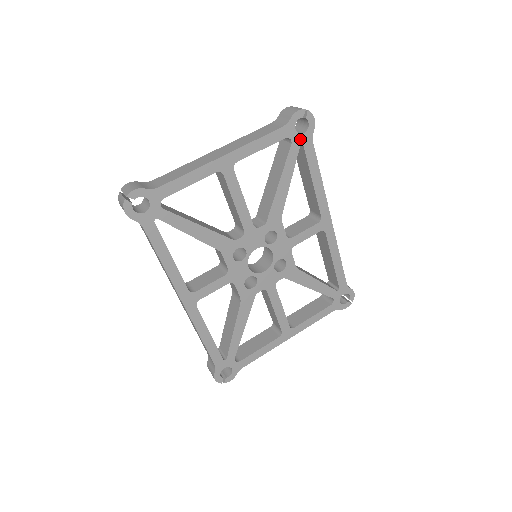
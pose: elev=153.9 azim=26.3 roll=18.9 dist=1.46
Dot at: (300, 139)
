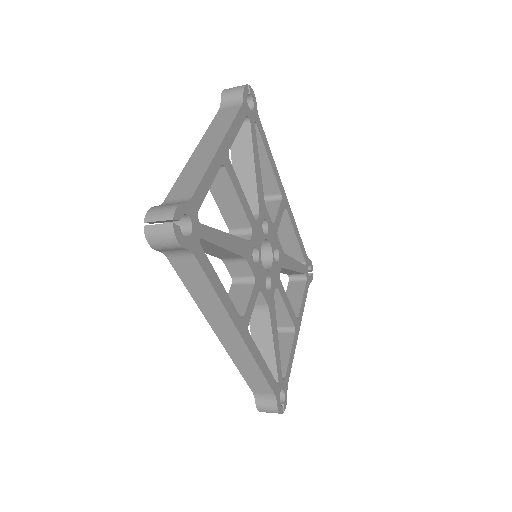
Dot at: (253, 116)
